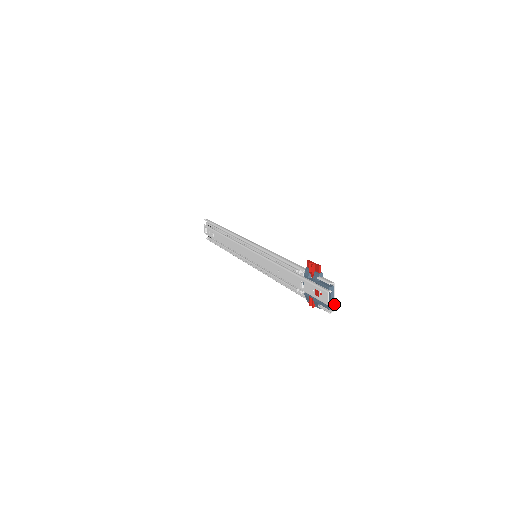
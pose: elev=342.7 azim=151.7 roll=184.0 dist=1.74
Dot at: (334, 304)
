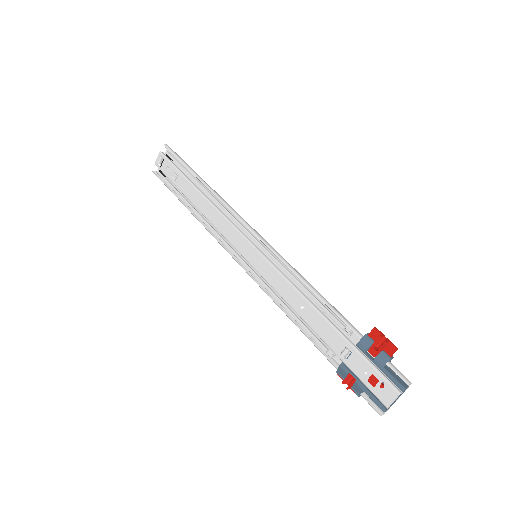
Dot at: occluded
